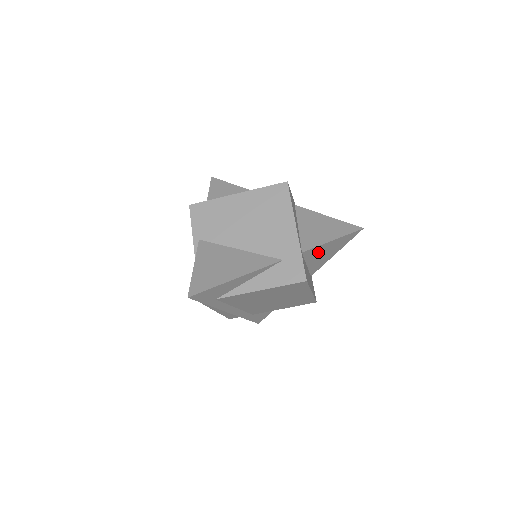
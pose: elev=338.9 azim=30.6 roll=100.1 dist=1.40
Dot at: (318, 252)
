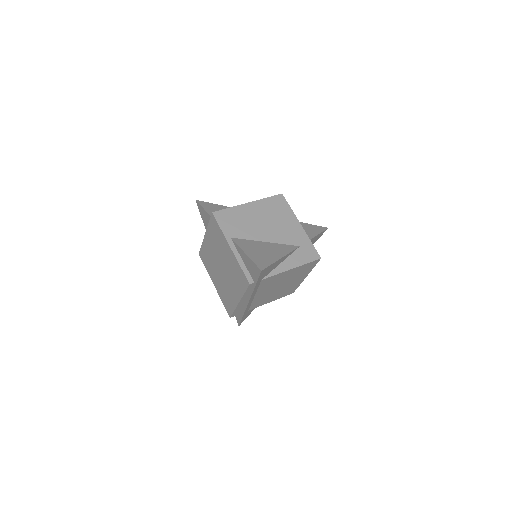
Dot at: occluded
